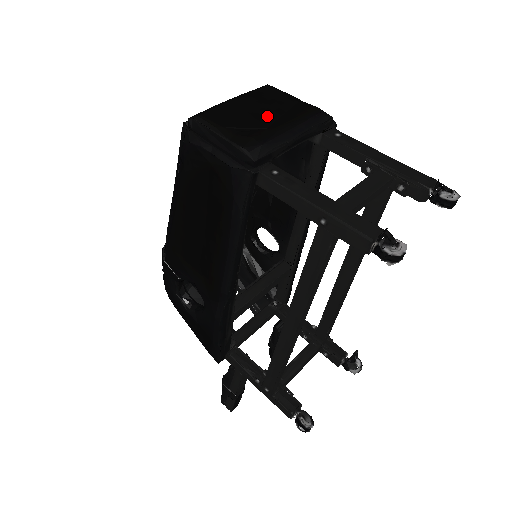
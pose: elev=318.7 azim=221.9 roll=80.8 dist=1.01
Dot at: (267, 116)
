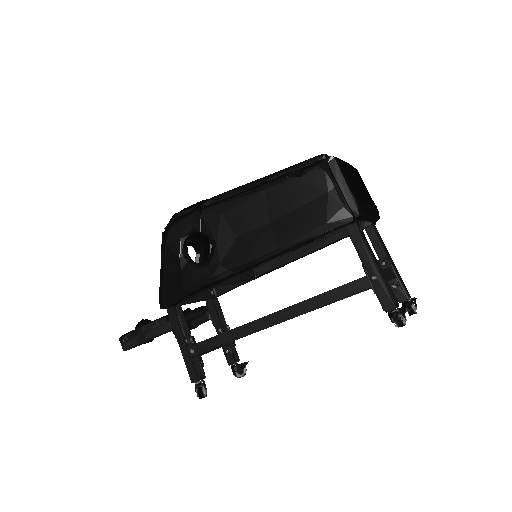
Dot at: (362, 191)
